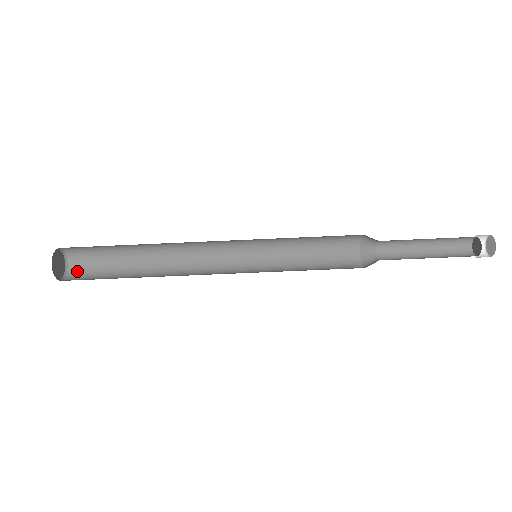
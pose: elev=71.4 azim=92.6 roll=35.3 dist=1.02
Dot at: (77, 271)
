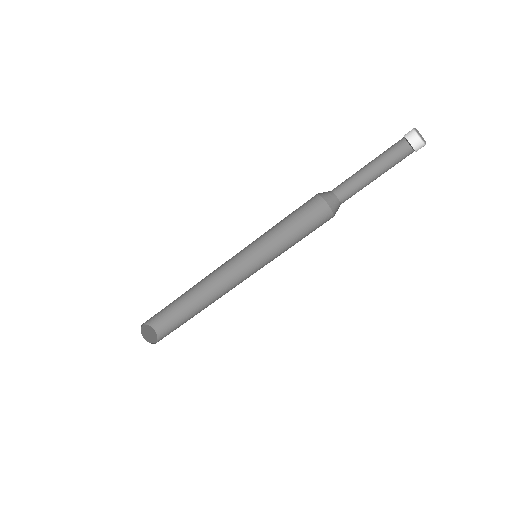
Dot at: (163, 331)
